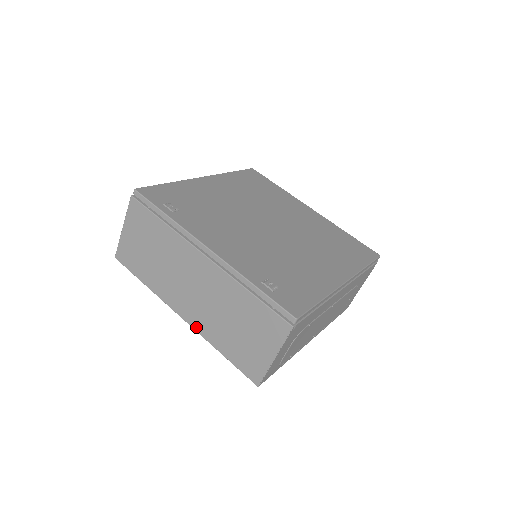
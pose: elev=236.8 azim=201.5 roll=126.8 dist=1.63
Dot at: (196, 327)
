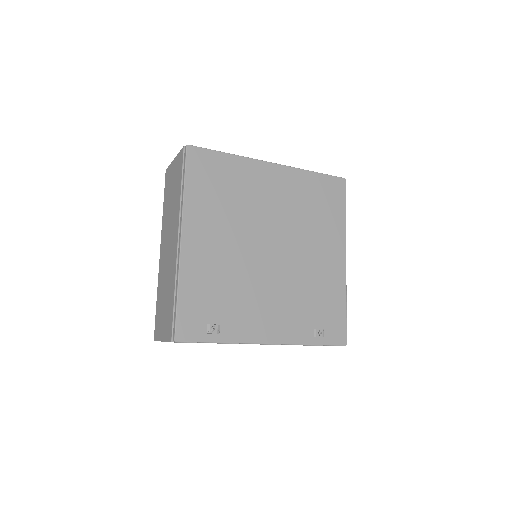
Dot at: occluded
